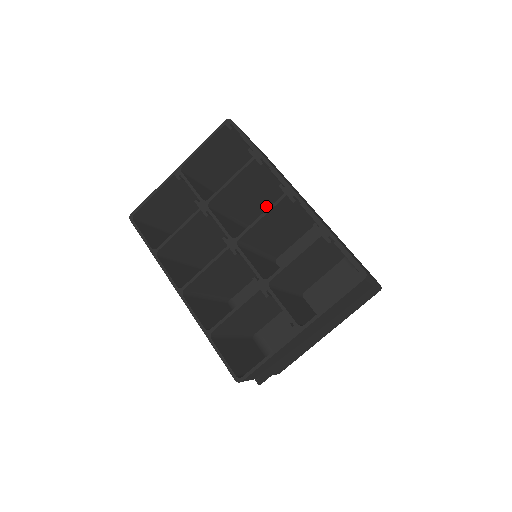
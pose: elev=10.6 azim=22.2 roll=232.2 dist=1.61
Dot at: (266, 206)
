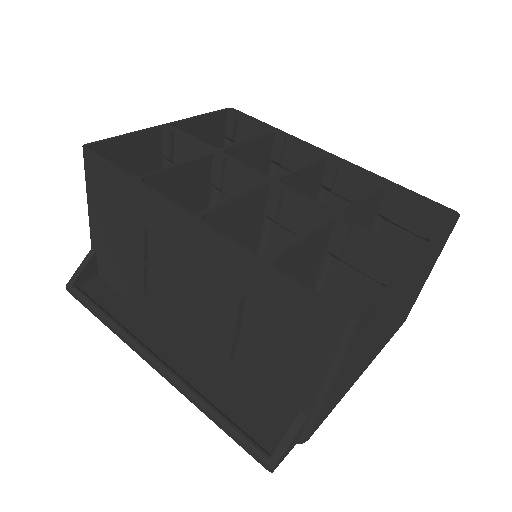
Dot at: occluded
